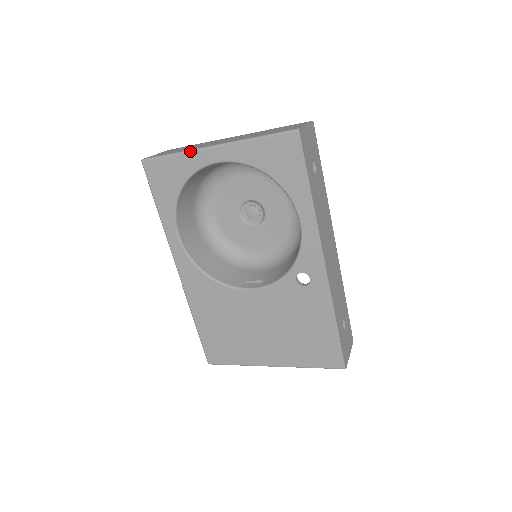
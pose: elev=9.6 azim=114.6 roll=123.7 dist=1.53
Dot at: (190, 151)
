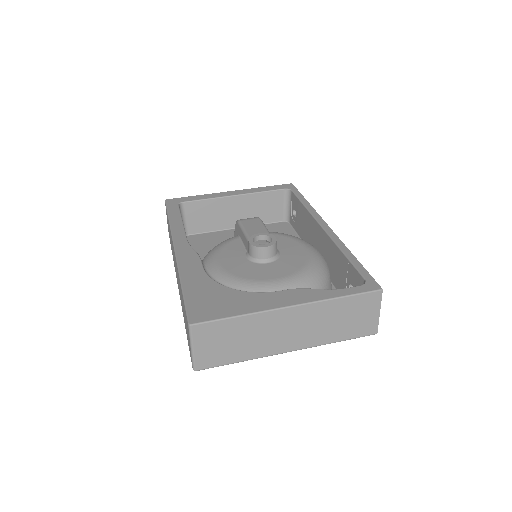
Dot at: occluded
